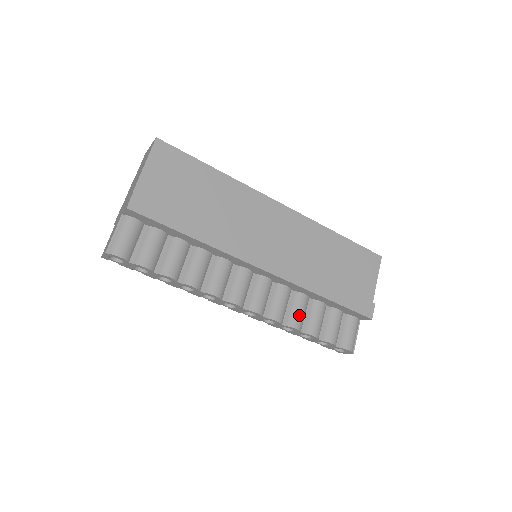
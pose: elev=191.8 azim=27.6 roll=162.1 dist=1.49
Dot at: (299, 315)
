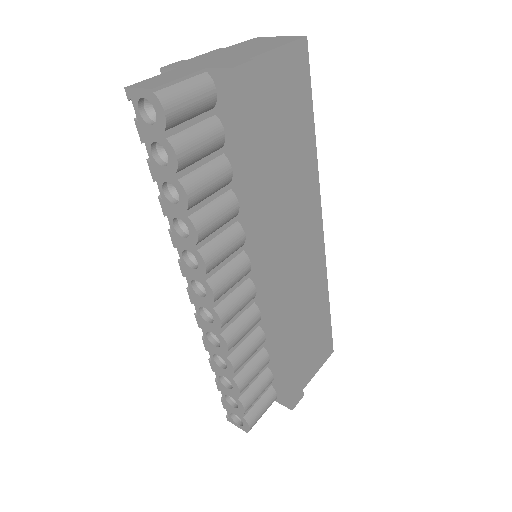
Dot at: (247, 356)
